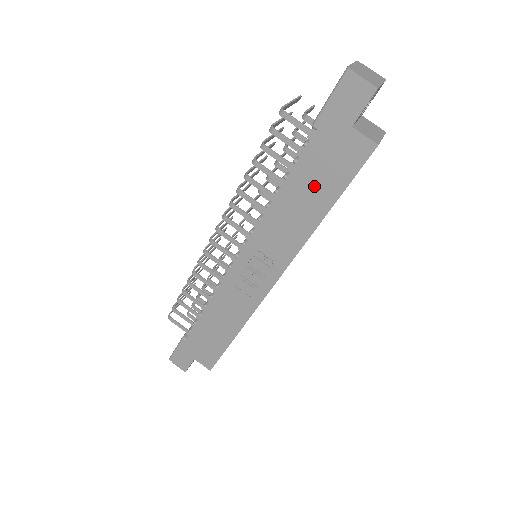
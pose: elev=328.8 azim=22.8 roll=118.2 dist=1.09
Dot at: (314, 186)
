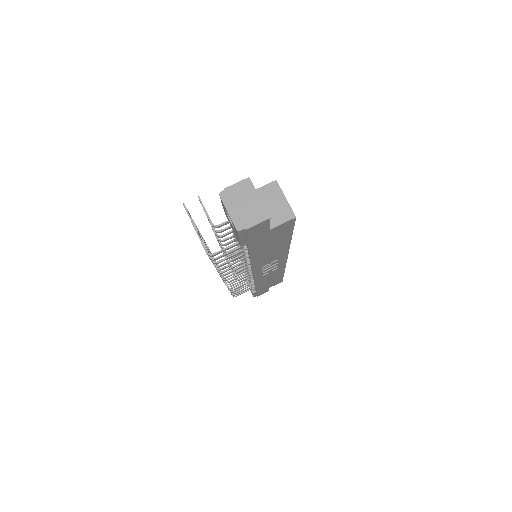
Dot at: (271, 245)
